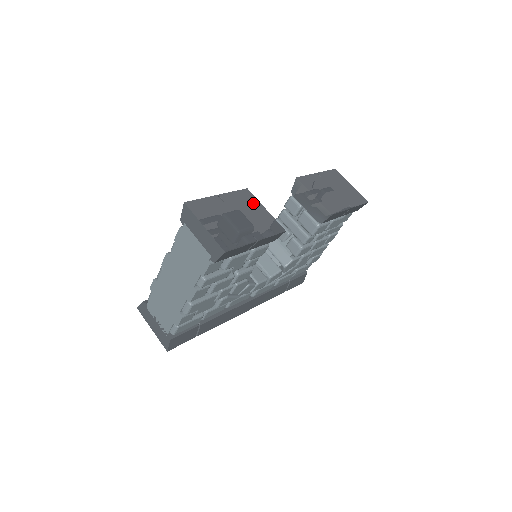
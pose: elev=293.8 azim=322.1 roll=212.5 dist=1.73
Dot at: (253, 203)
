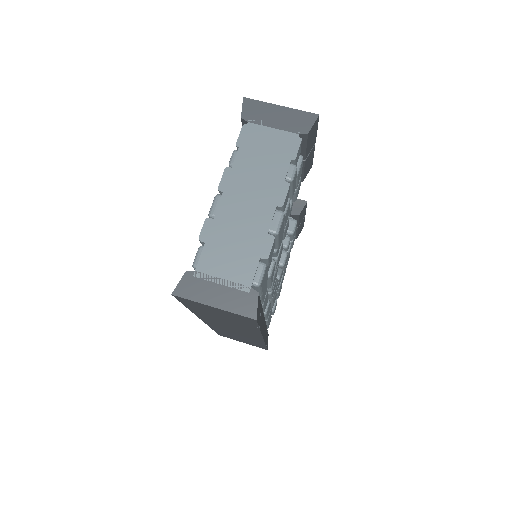
Dot at: occluded
